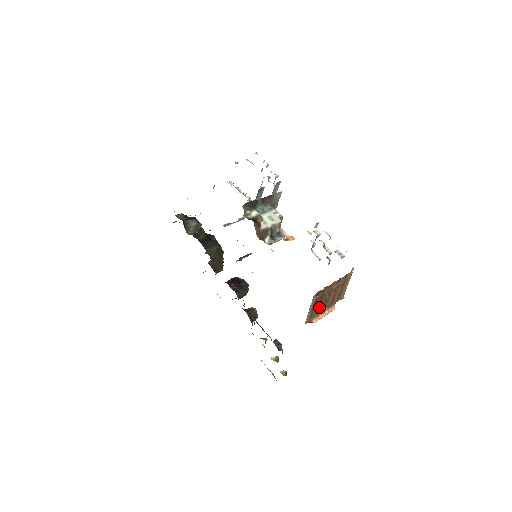
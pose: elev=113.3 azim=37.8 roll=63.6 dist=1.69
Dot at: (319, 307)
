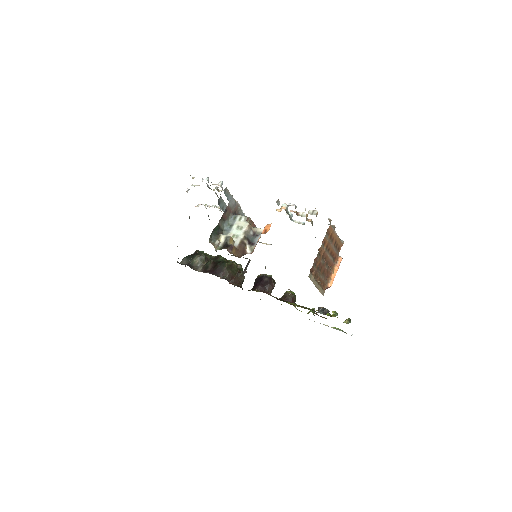
Dot at: (325, 273)
